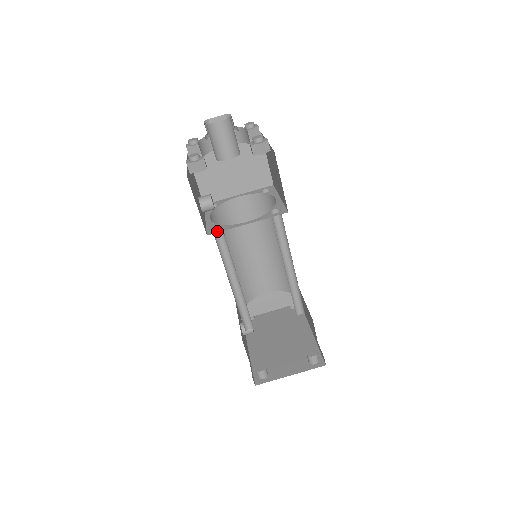
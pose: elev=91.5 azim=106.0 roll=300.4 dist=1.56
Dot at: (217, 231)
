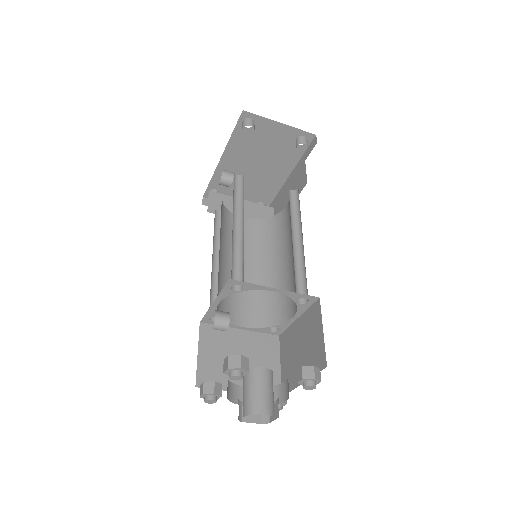
Dot at: (211, 323)
